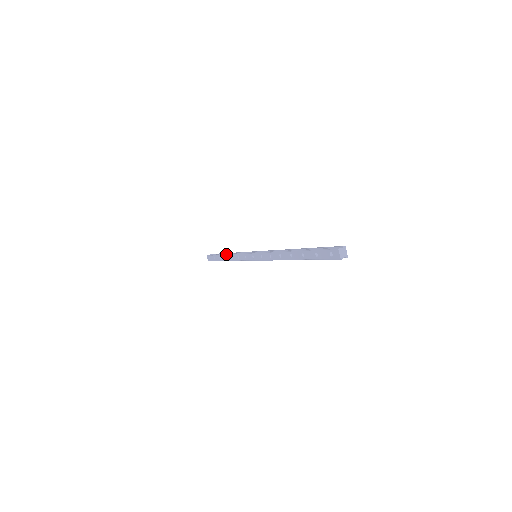
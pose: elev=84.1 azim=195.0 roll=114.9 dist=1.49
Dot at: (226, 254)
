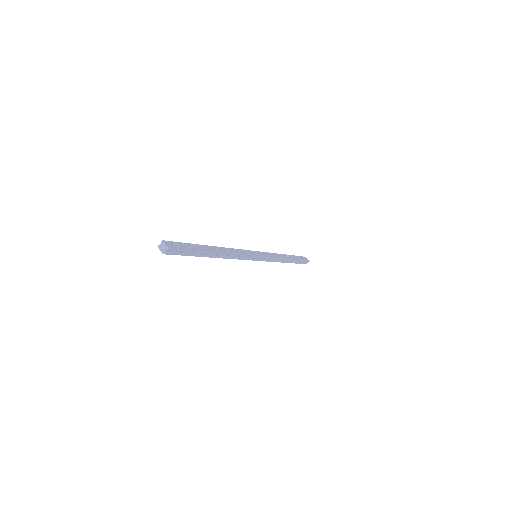
Dot at: occluded
